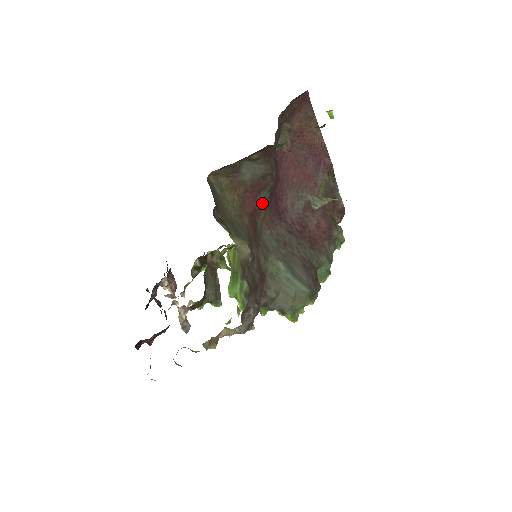
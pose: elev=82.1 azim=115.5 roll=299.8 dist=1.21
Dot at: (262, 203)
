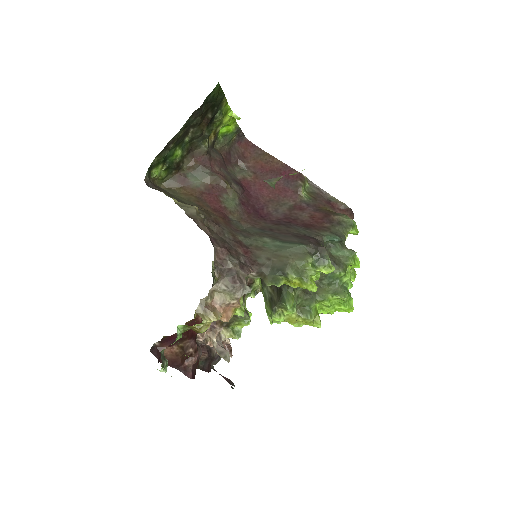
Dot at: (230, 205)
